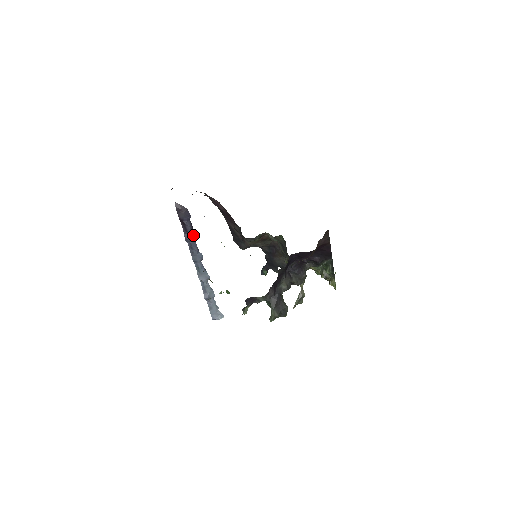
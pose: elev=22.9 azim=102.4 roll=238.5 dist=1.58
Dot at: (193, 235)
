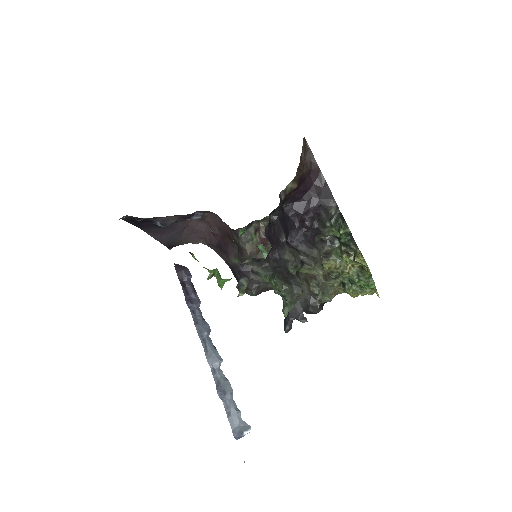
Dot at: (196, 298)
